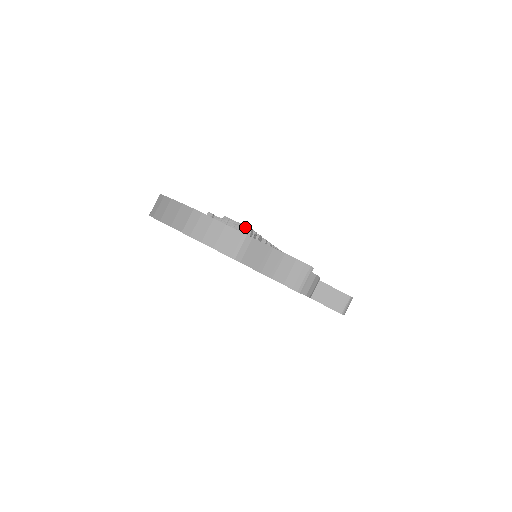
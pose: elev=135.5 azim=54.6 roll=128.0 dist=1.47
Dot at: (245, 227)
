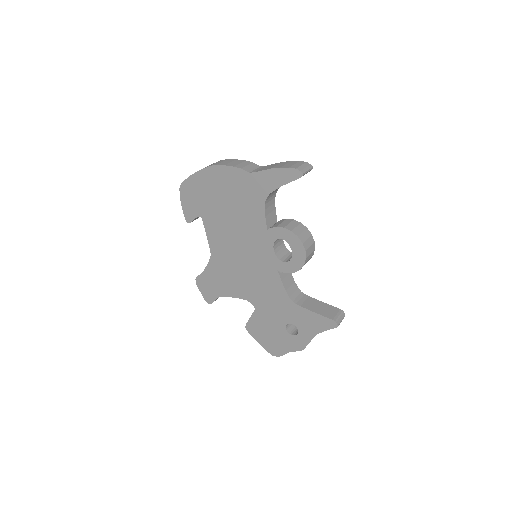
Dot at: occluded
